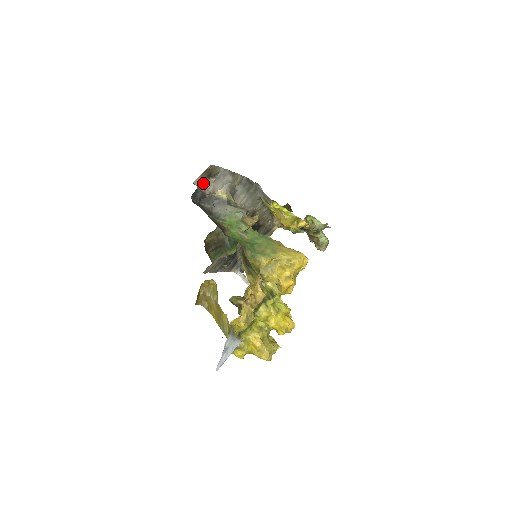
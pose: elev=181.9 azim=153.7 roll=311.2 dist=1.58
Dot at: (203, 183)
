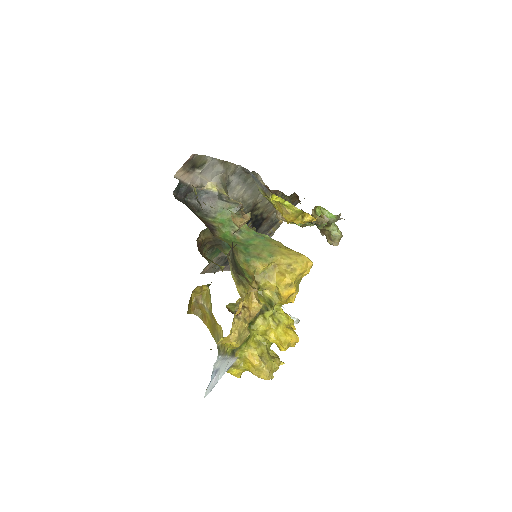
Dot at: (187, 175)
